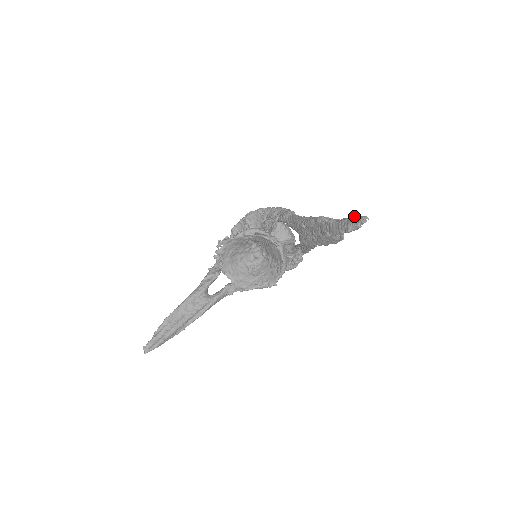
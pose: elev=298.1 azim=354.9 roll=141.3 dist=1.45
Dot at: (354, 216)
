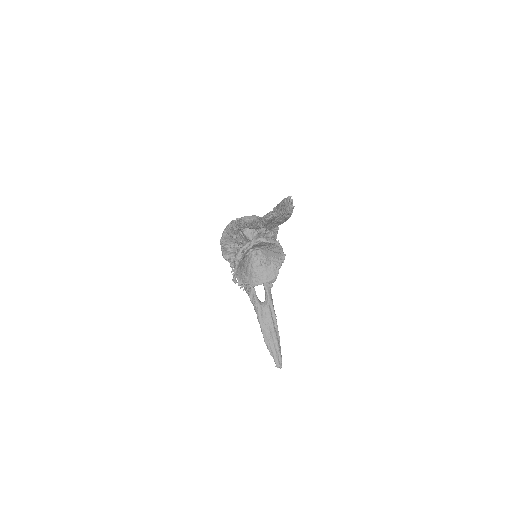
Dot at: (282, 201)
